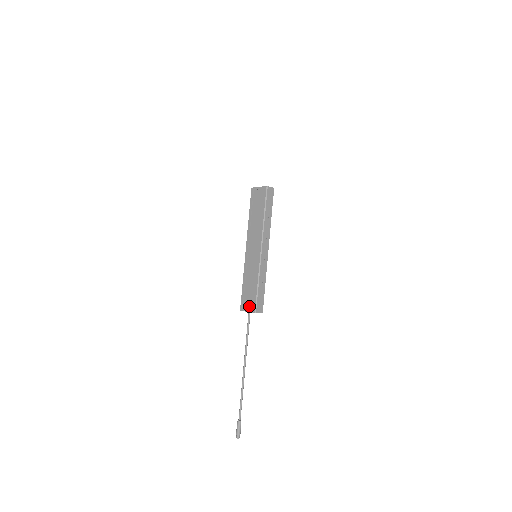
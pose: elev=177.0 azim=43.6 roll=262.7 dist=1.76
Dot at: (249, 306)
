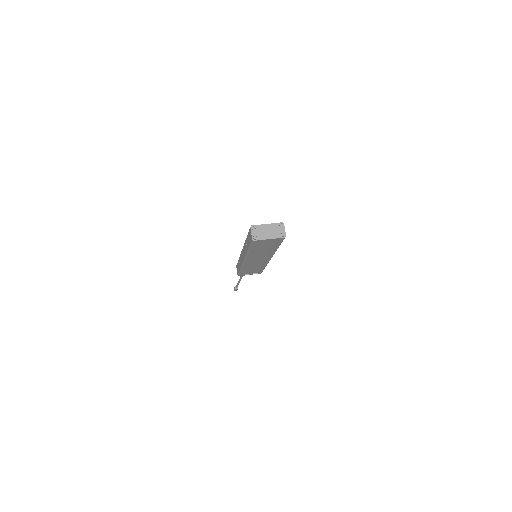
Dot at: (252, 273)
